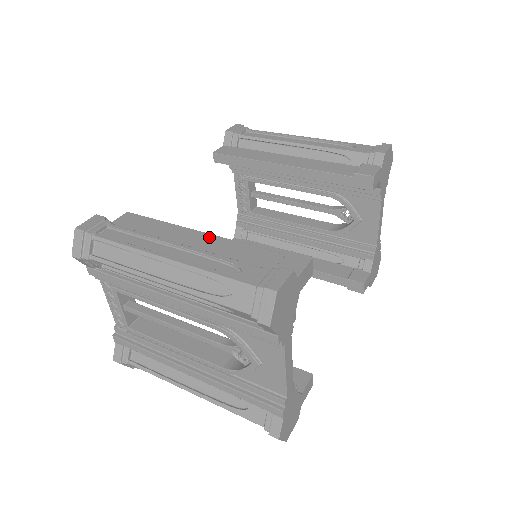
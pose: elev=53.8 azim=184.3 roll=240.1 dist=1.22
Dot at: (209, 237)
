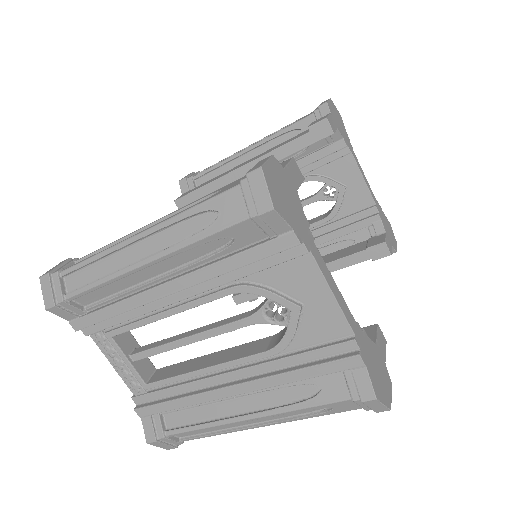
Dot at: occluded
